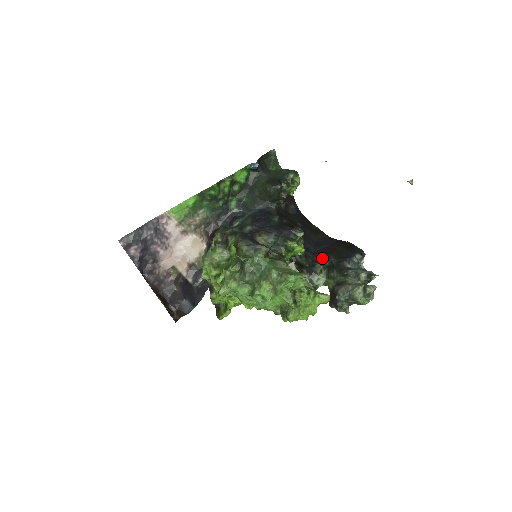
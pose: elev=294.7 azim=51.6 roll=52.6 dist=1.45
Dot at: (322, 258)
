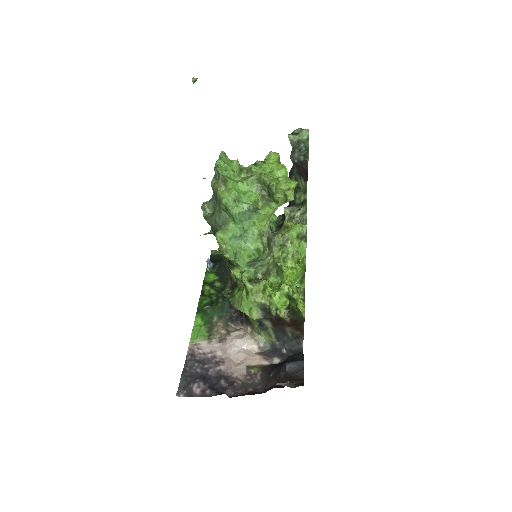
Dot at: occluded
